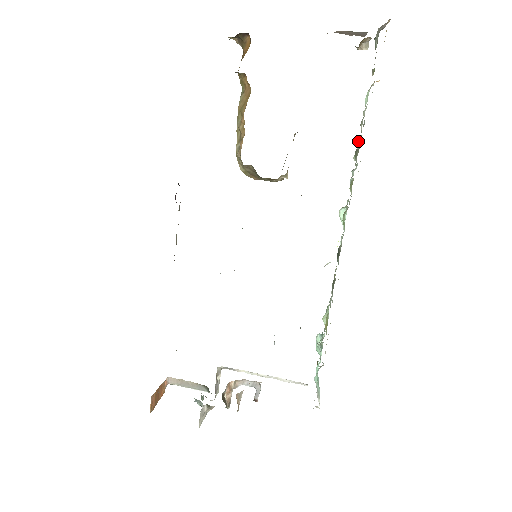
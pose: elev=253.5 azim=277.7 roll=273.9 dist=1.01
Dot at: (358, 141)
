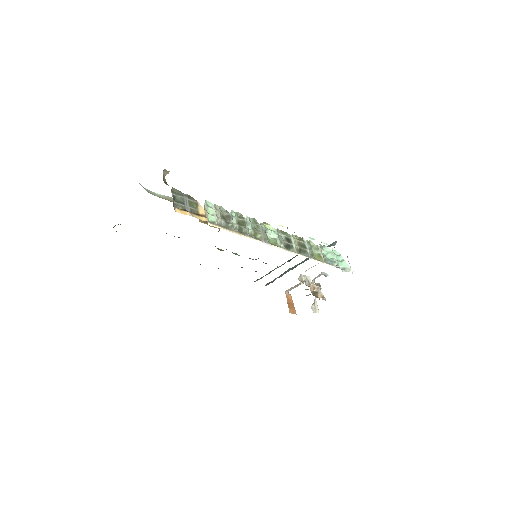
Dot at: (234, 227)
